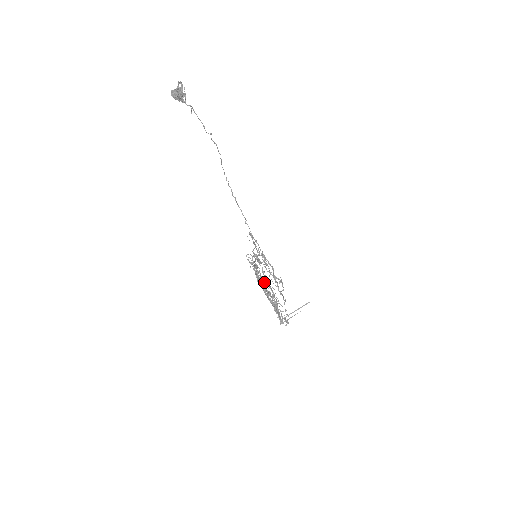
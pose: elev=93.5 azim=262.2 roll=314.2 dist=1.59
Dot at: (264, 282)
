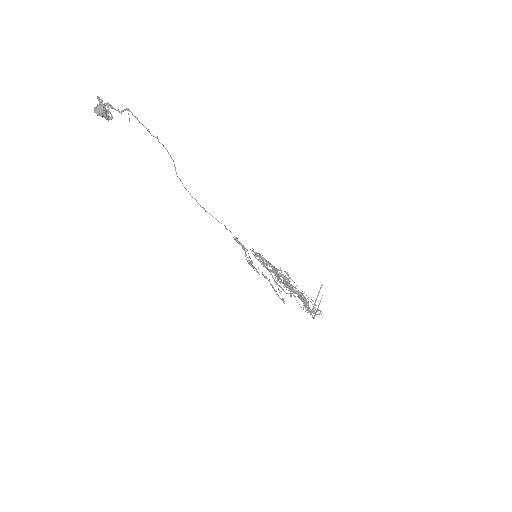
Dot at: (277, 281)
